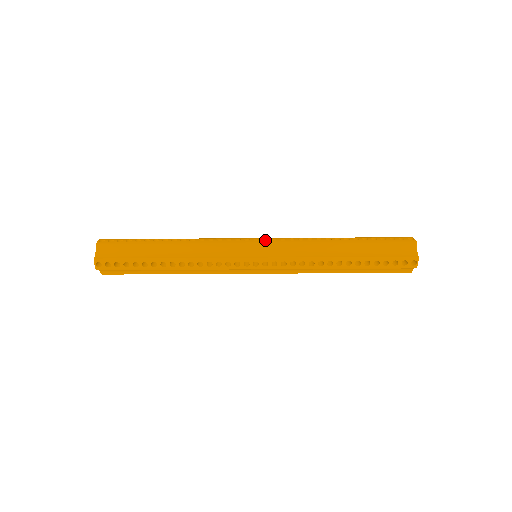
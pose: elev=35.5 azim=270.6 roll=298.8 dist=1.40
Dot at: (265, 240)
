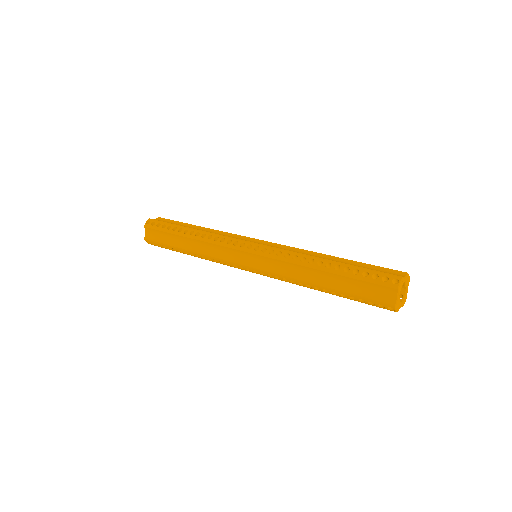
Dot at: (259, 247)
